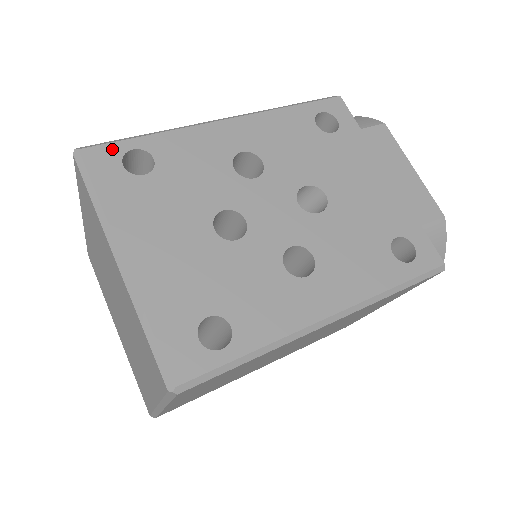
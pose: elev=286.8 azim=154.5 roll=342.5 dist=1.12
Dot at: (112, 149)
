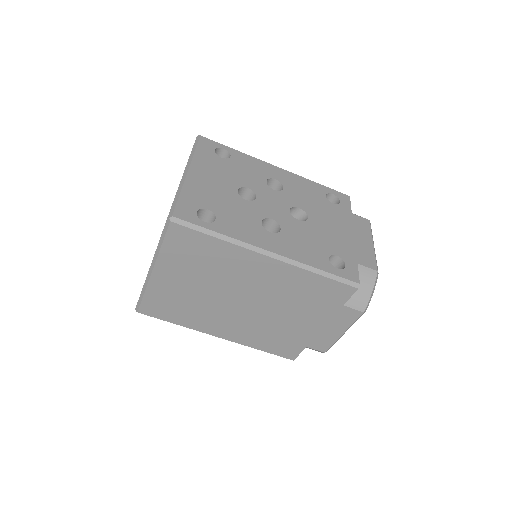
Dot at: (215, 143)
